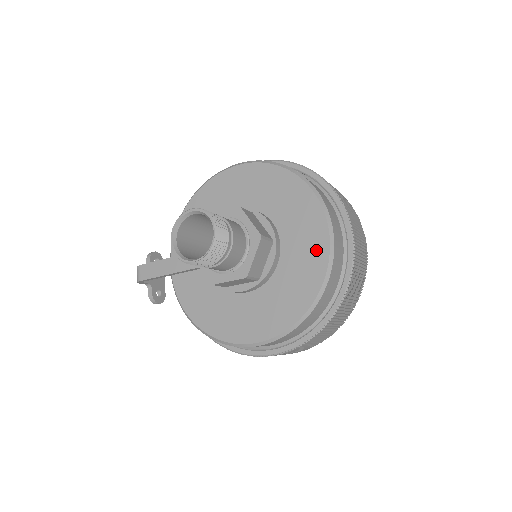
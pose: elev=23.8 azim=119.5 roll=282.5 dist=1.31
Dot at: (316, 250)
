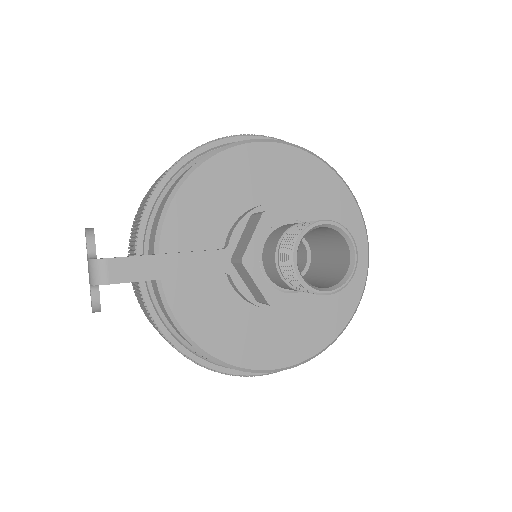
Dot at: occluded
